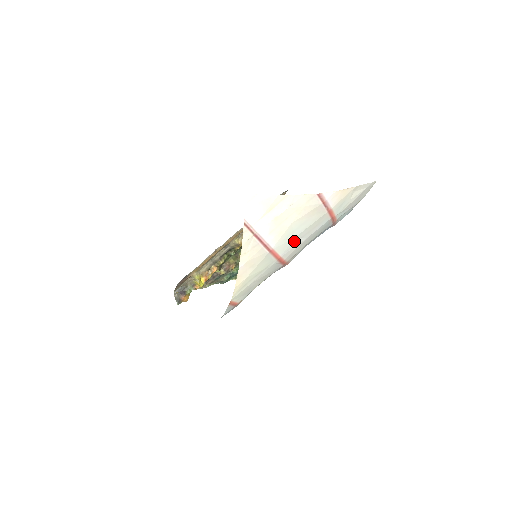
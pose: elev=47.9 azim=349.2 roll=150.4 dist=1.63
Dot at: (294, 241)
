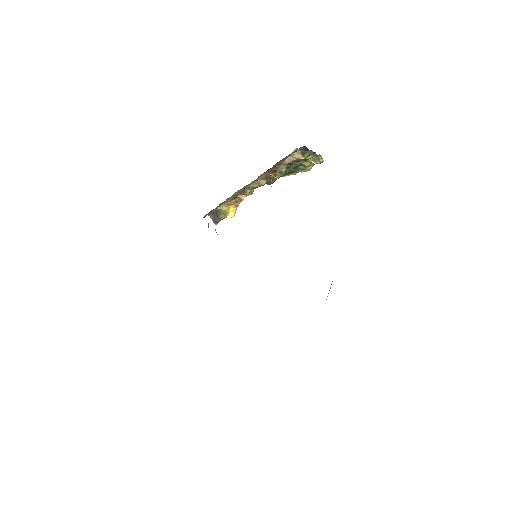
Dot at: occluded
